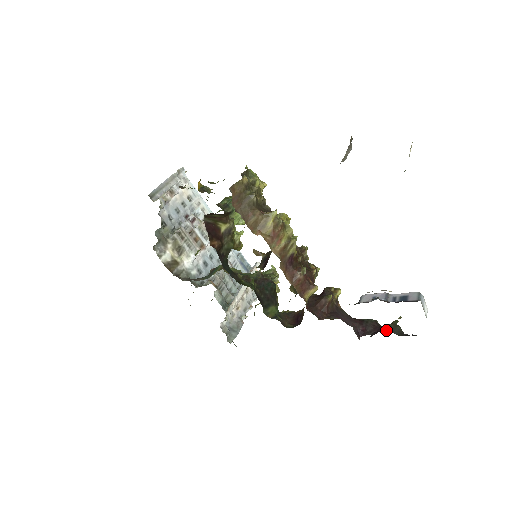
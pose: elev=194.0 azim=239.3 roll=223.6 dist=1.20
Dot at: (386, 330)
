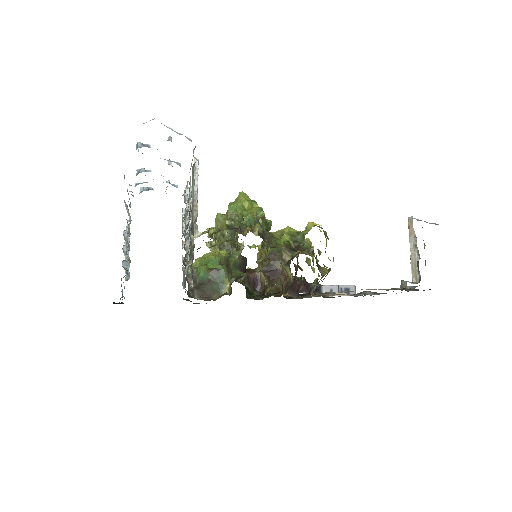
Dot at: occluded
